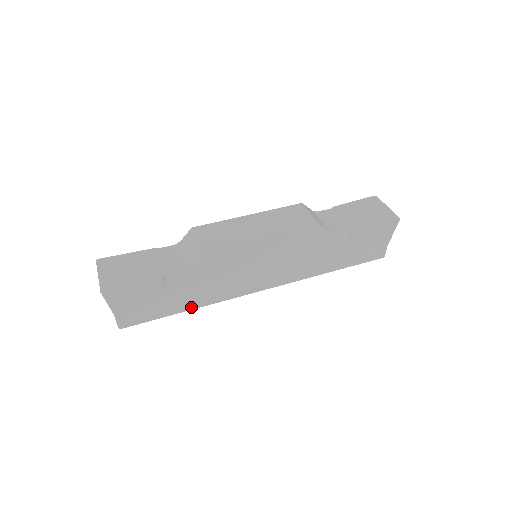
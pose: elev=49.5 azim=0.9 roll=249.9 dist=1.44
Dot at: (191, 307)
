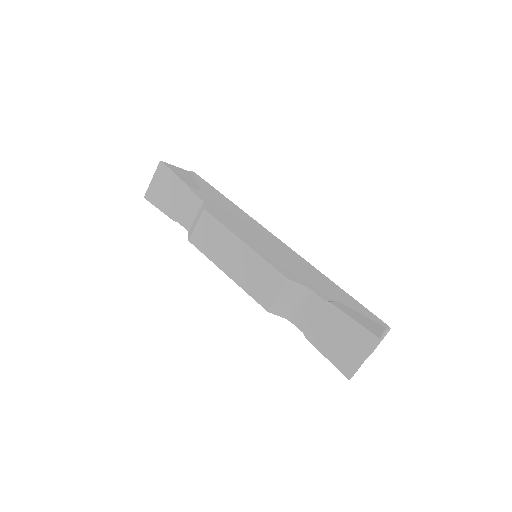
Dot at: occluded
